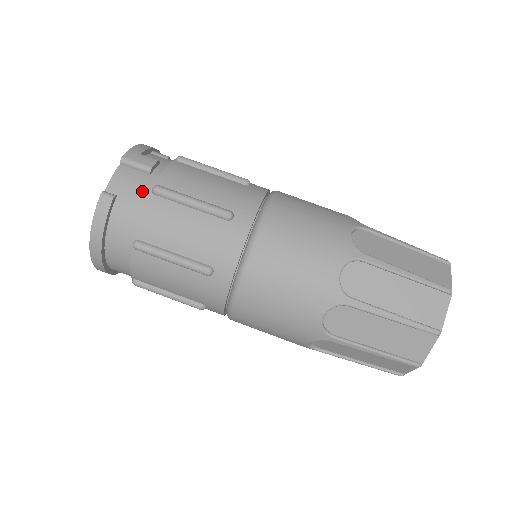
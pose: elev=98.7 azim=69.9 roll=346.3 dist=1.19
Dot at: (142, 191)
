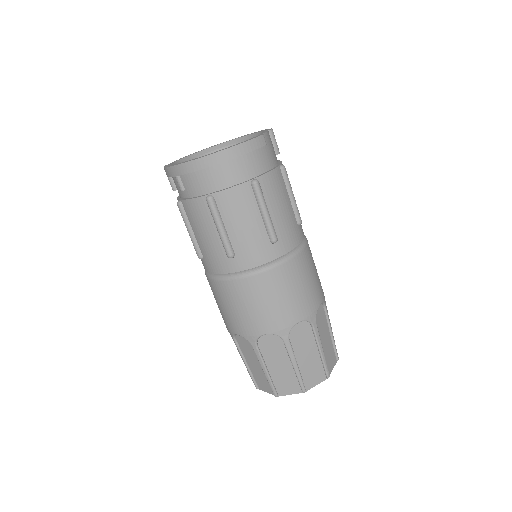
Dot at: (274, 159)
